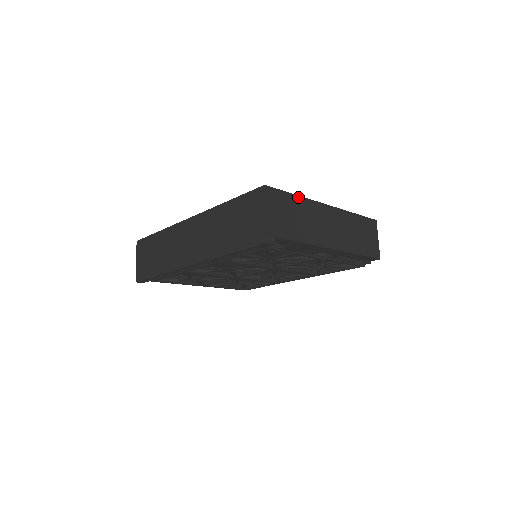
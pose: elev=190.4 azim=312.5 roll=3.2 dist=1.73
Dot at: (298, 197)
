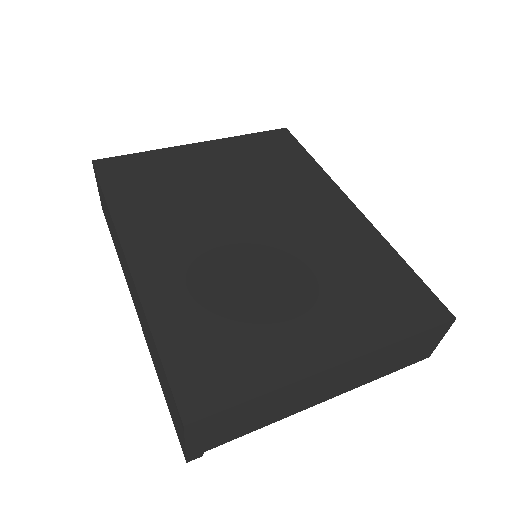
Dot at: (264, 395)
